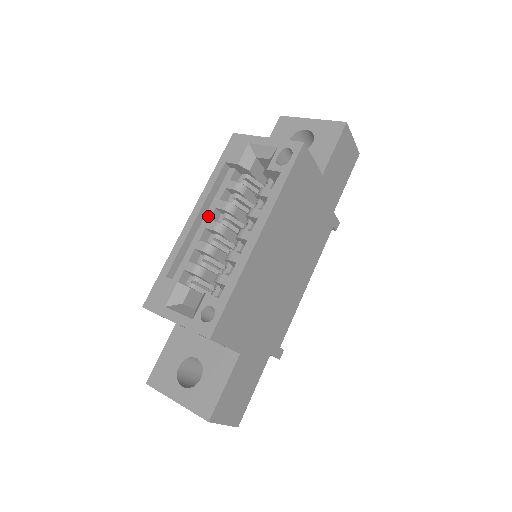
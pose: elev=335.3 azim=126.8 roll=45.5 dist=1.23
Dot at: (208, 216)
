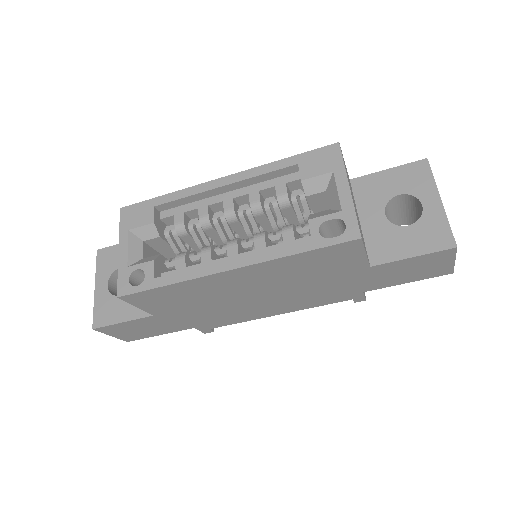
Dot at: (236, 193)
